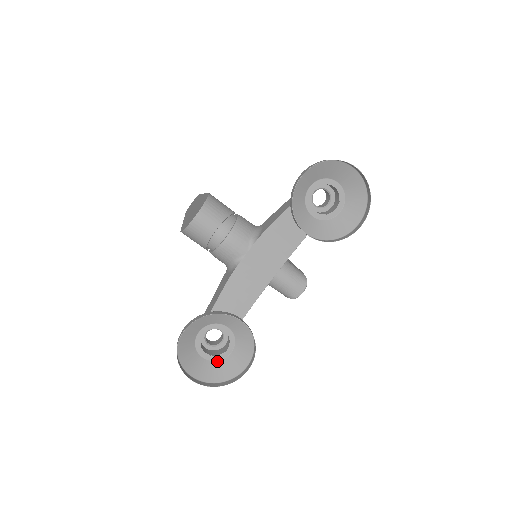
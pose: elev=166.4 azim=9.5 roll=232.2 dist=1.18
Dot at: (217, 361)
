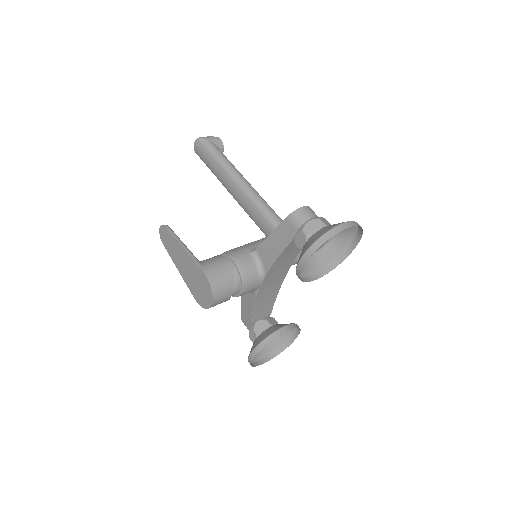
Dot at: occluded
